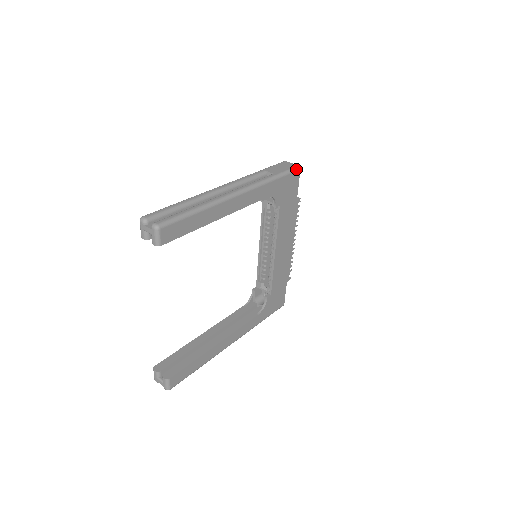
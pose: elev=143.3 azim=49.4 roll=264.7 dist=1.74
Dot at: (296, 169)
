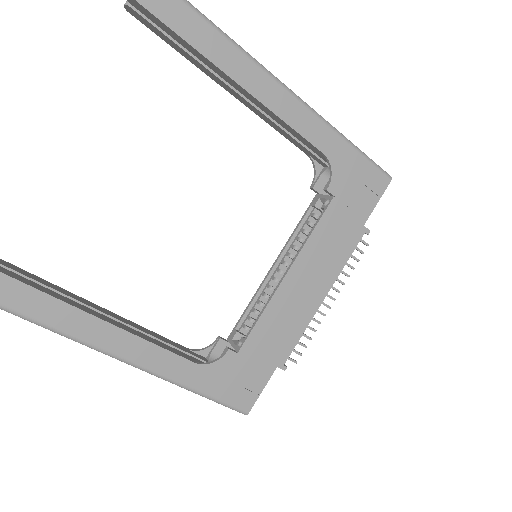
Dot at: (385, 172)
